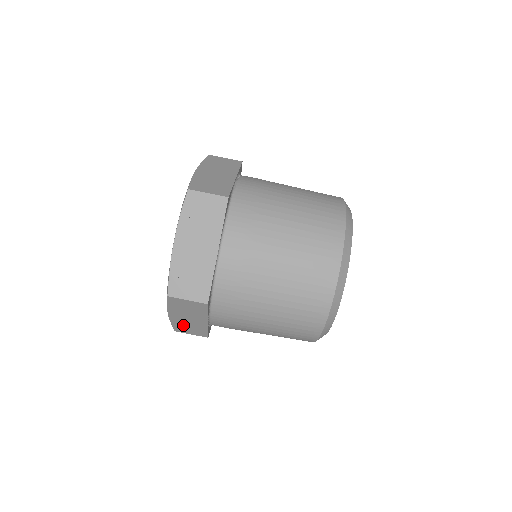
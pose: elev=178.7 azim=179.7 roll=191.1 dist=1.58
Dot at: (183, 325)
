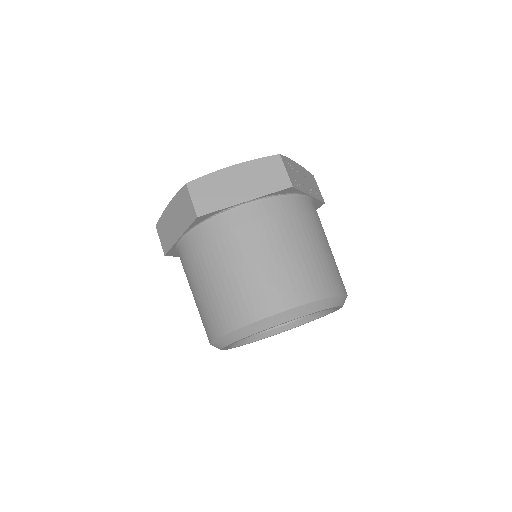
Dot at: (214, 185)
